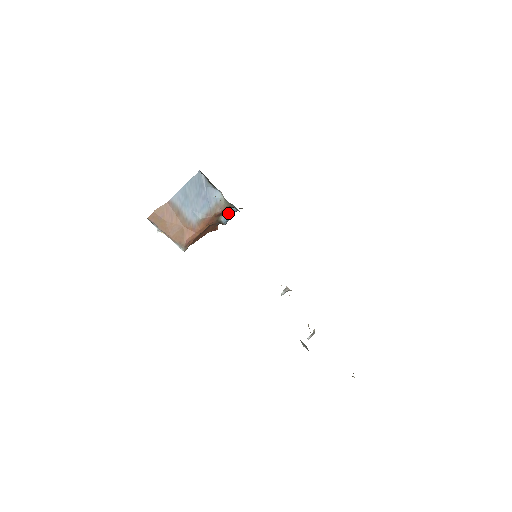
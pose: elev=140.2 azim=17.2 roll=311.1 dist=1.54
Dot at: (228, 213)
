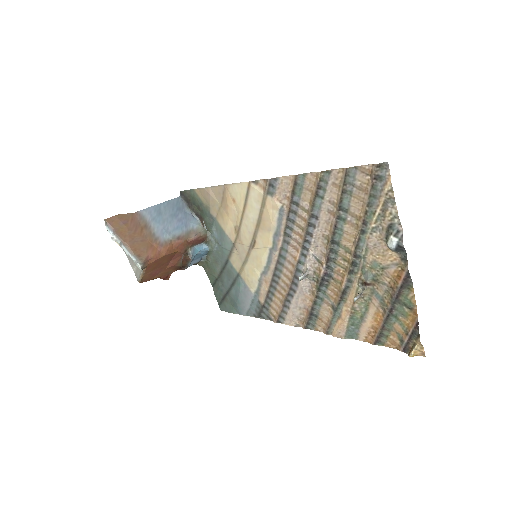
Dot at: (198, 249)
